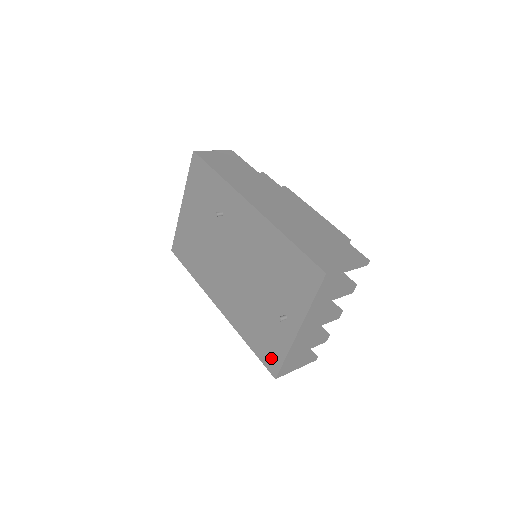
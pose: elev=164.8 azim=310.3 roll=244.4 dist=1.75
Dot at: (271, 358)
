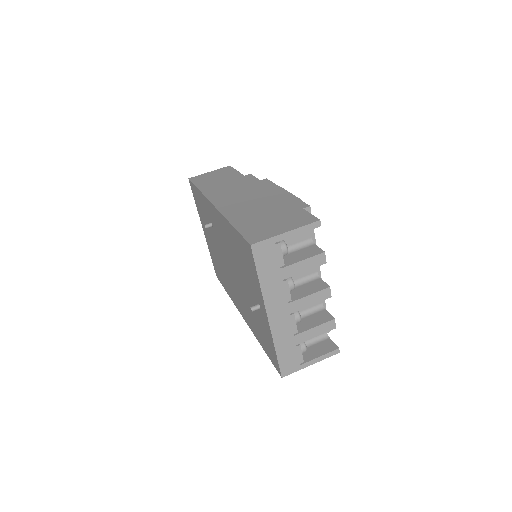
Dot at: (272, 355)
